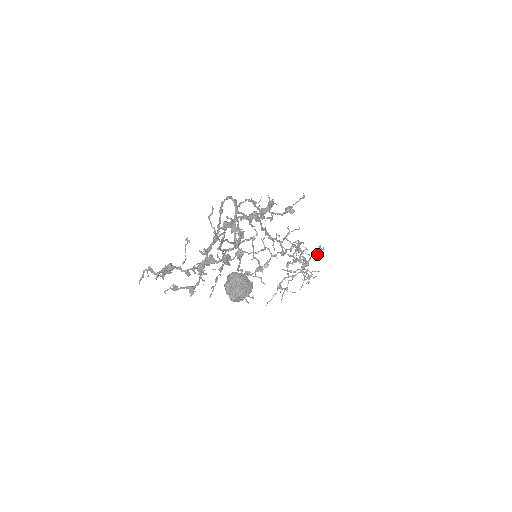
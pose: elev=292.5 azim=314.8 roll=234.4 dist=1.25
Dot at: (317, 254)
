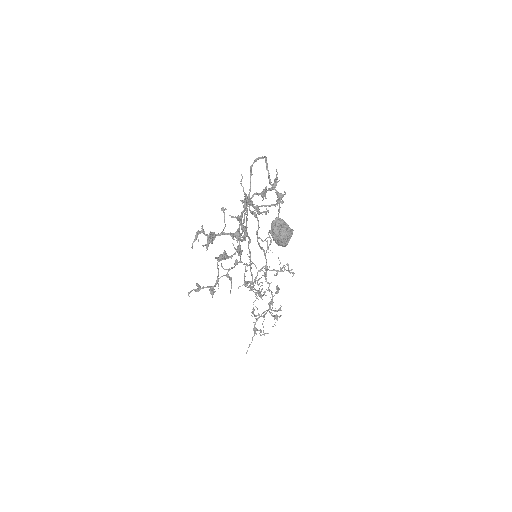
Dot at: (277, 293)
